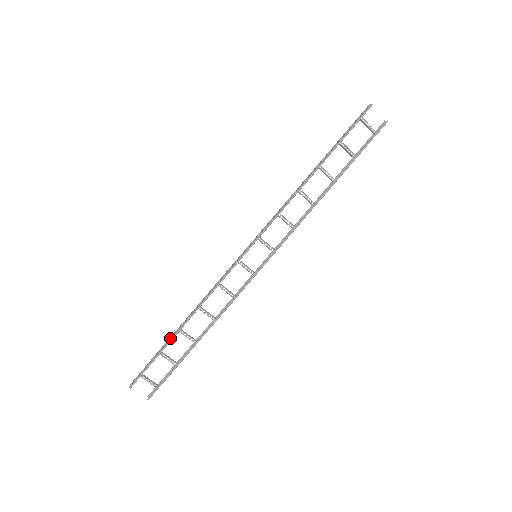
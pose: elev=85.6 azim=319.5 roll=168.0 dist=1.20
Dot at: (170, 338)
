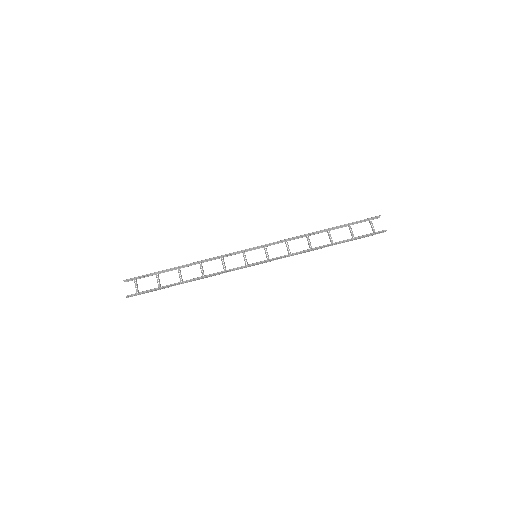
Dot at: (170, 269)
